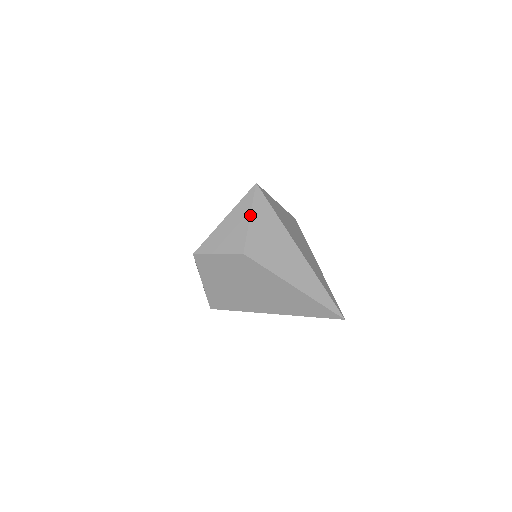
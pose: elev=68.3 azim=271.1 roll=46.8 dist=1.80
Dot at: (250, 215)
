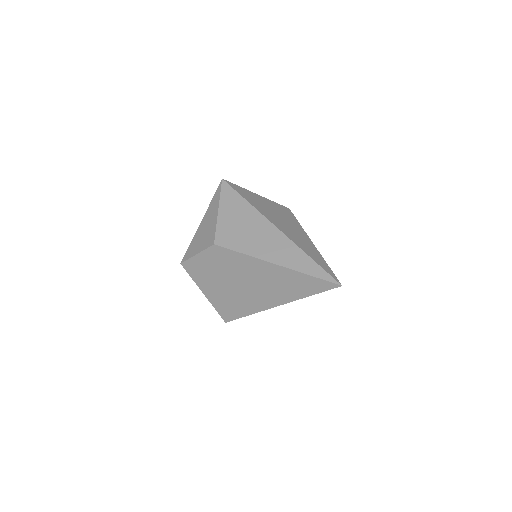
Dot at: (218, 208)
